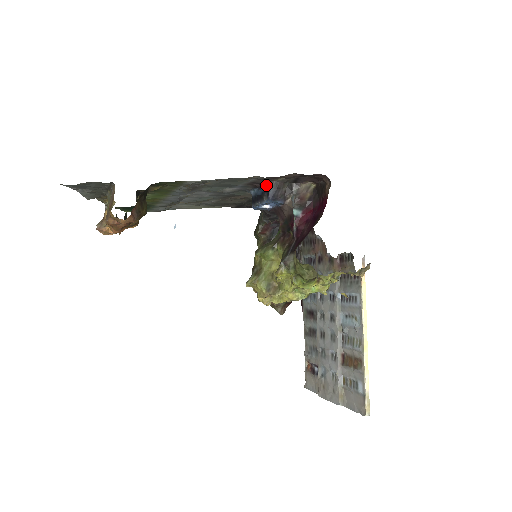
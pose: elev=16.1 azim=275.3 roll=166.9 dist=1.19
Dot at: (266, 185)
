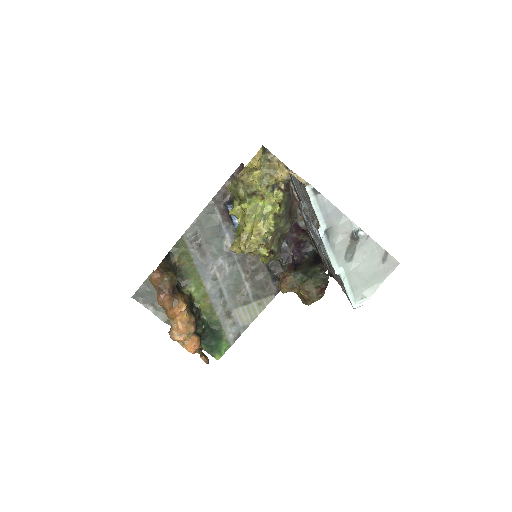
Dot at: (226, 206)
